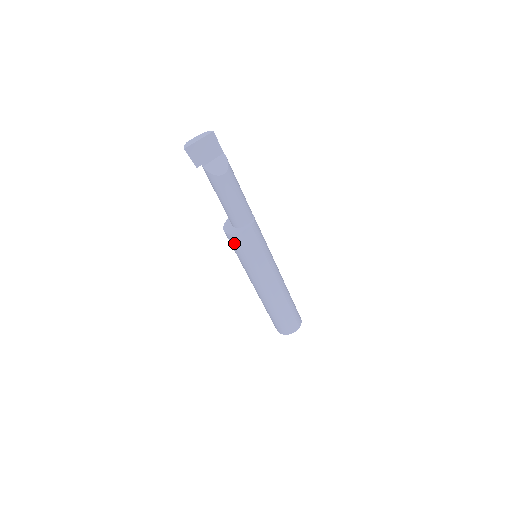
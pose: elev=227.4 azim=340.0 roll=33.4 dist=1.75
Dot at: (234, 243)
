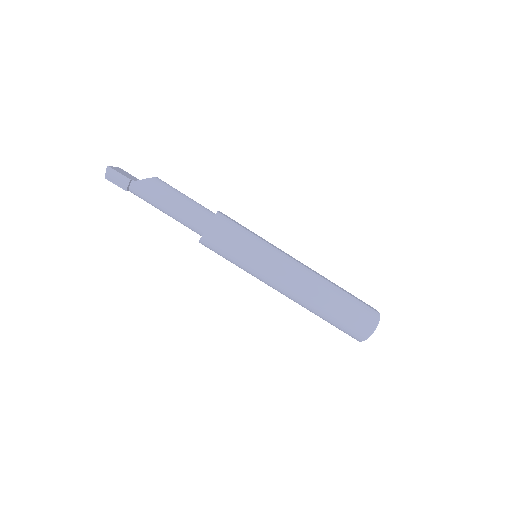
Dot at: (223, 229)
